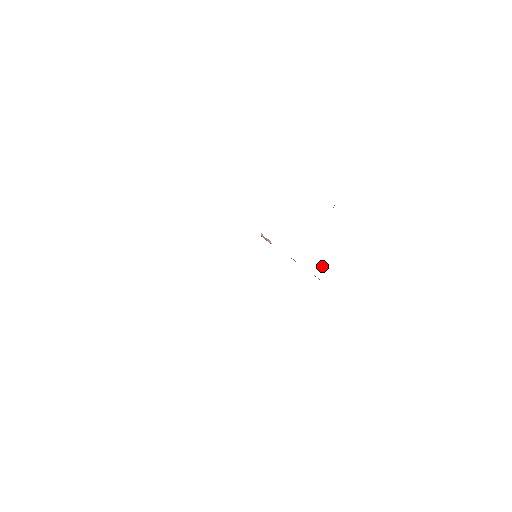
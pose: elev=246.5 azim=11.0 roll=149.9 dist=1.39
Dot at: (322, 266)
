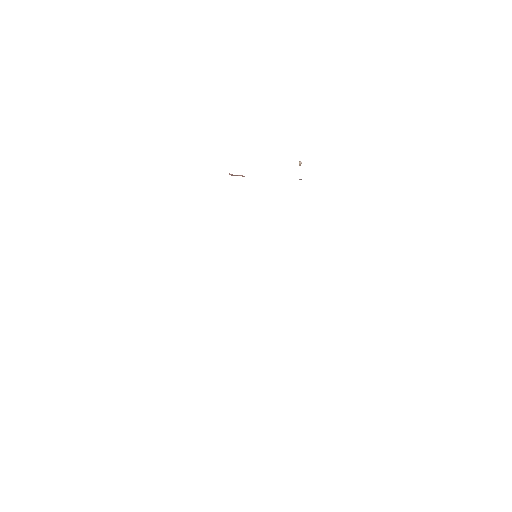
Dot at: (299, 165)
